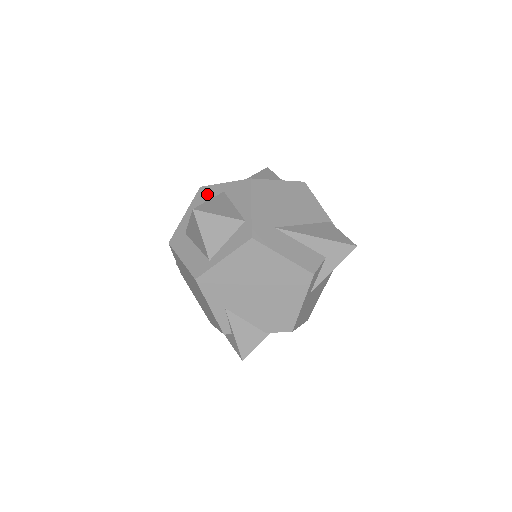
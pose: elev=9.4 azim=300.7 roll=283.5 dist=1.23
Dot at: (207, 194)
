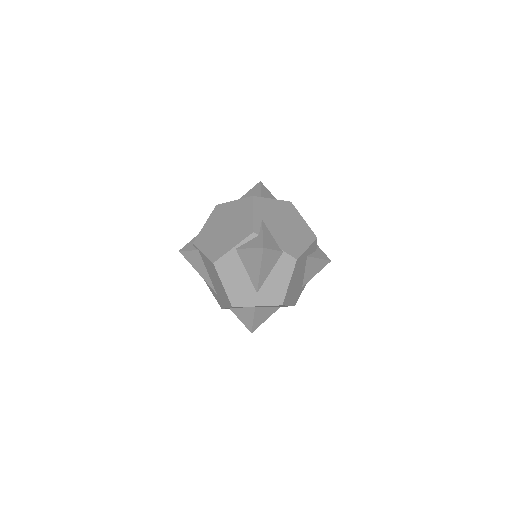
Dot at: occluded
